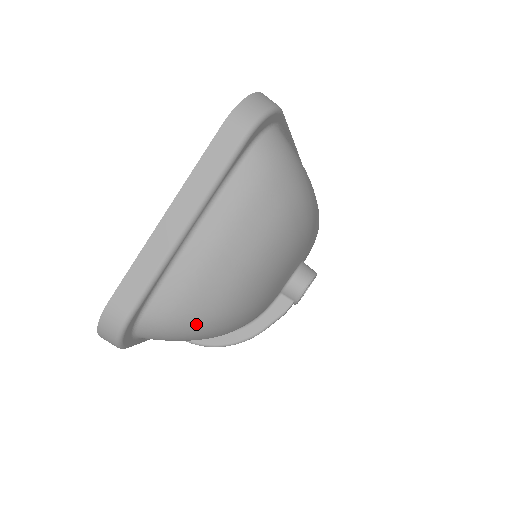
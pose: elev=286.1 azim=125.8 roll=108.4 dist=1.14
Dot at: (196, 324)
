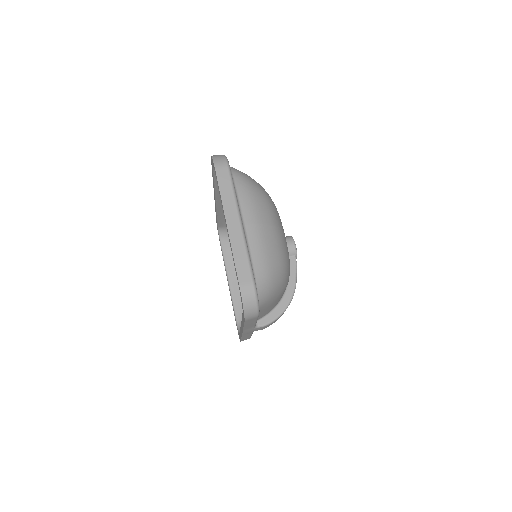
Dot at: (278, 271)
